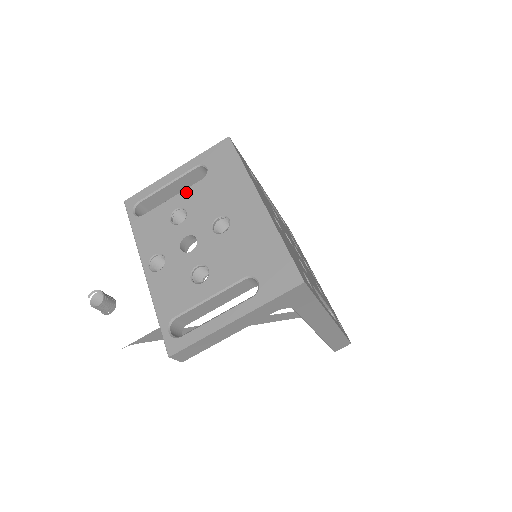
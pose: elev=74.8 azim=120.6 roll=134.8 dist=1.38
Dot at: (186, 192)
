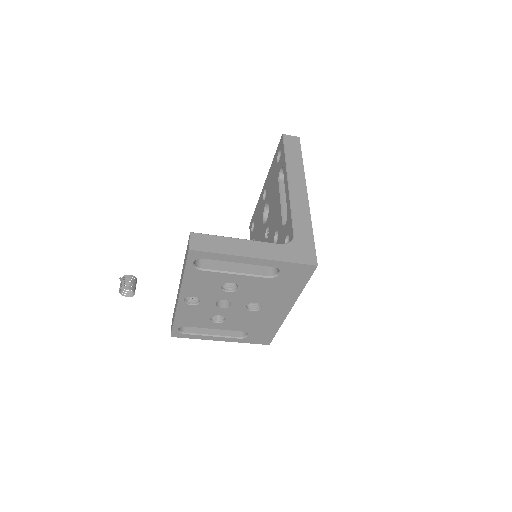
Dot at: (249, 278)
